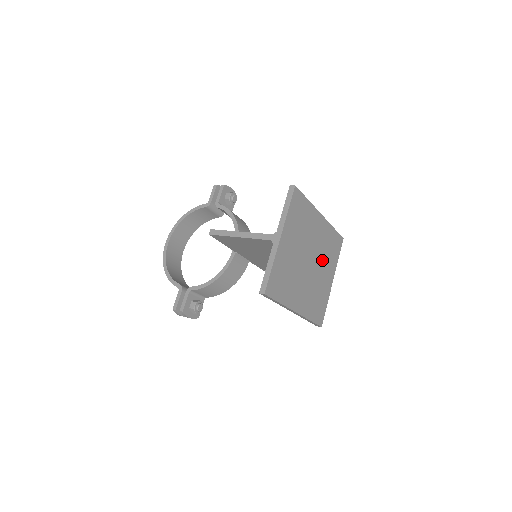
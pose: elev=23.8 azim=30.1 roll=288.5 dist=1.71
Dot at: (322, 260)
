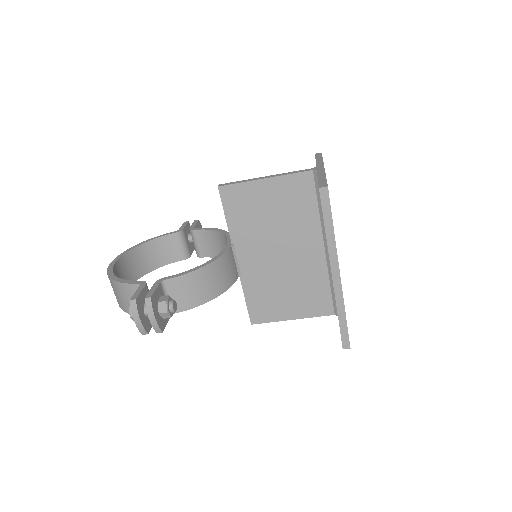
Dot at: occluded
